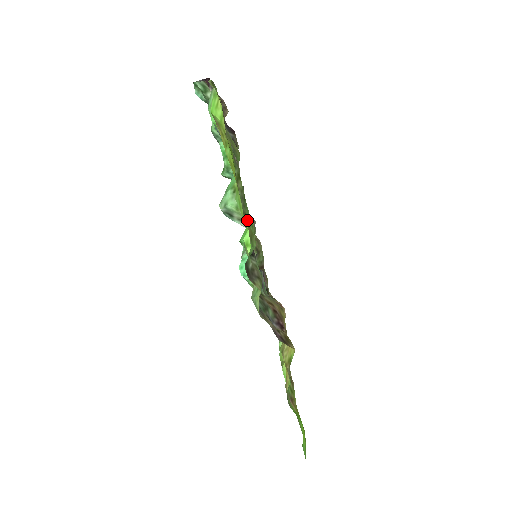
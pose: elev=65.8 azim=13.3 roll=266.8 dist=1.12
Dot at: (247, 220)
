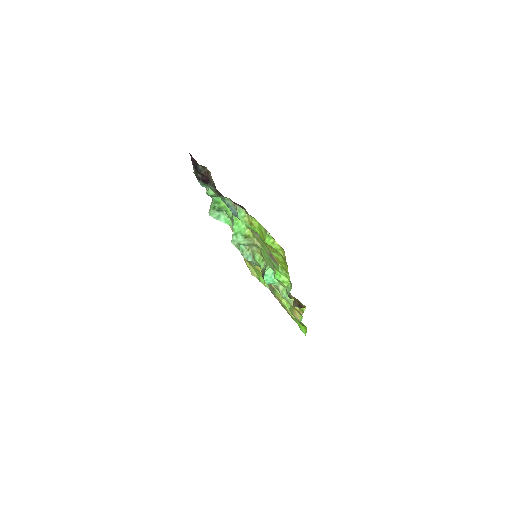
Dot at: occluded
